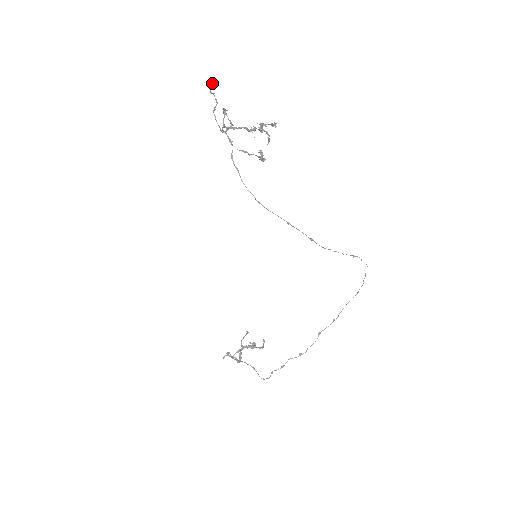
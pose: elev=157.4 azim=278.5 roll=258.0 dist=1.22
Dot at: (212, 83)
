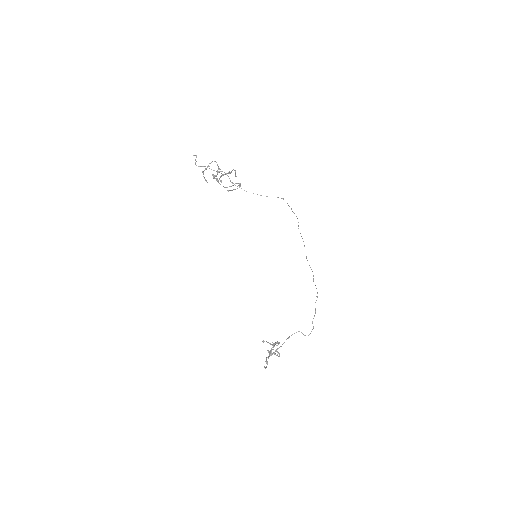
Dot at: (194, 155)
